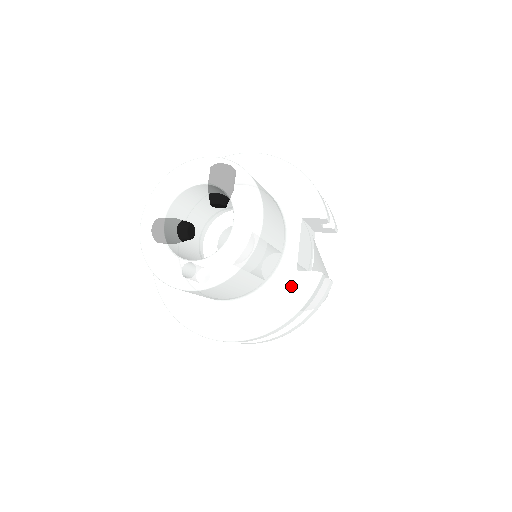
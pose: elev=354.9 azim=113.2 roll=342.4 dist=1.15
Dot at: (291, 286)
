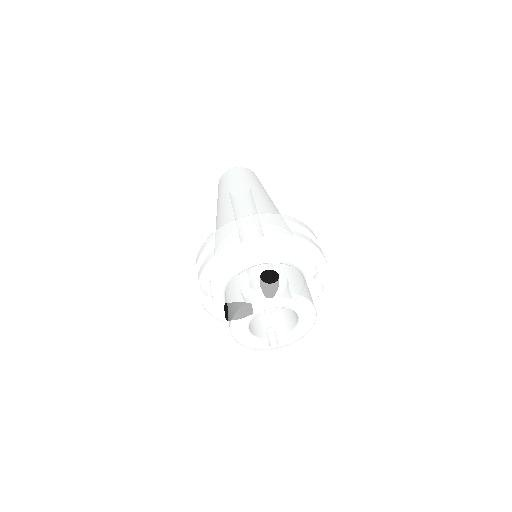
Dot at: occluded
